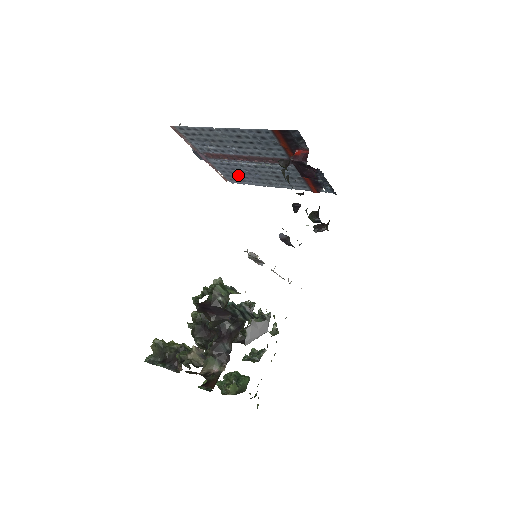
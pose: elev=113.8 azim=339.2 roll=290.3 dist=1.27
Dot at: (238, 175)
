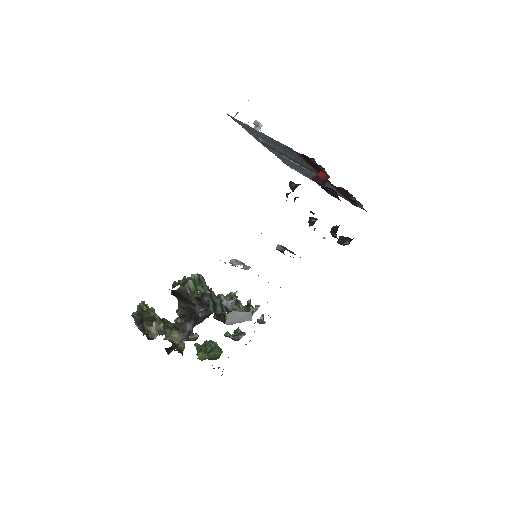
Dot at: (292, 165)
